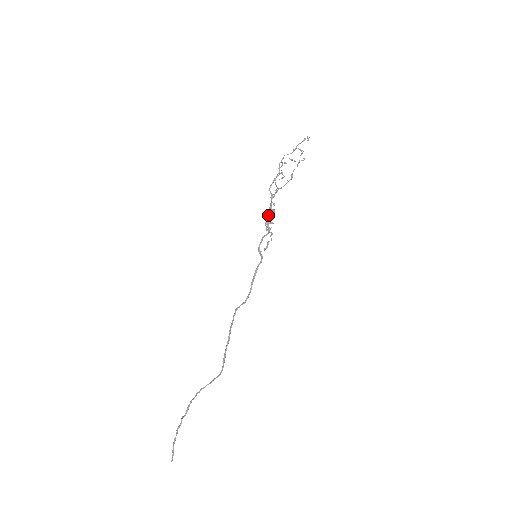
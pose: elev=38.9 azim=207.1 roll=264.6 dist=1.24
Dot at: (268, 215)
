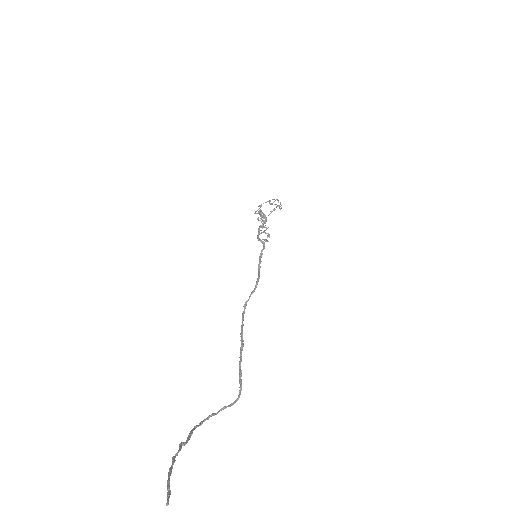
Dot at: (260, 210)
